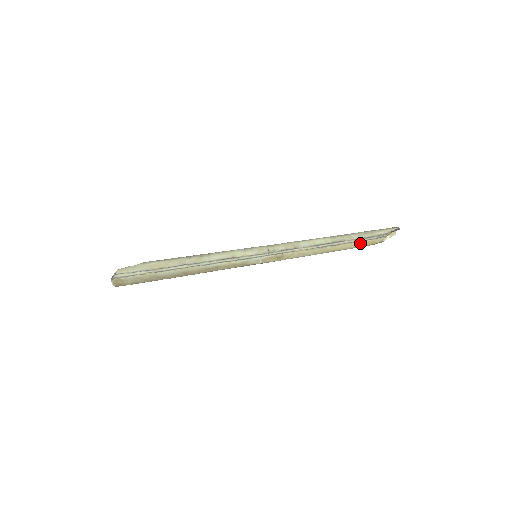
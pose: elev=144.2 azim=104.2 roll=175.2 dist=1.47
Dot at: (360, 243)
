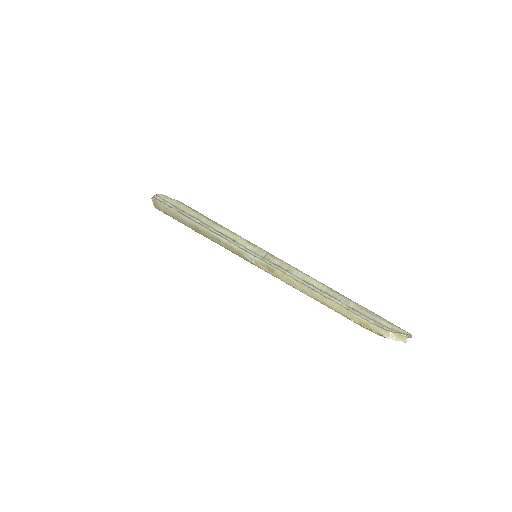
Dot at: (353, 315)
